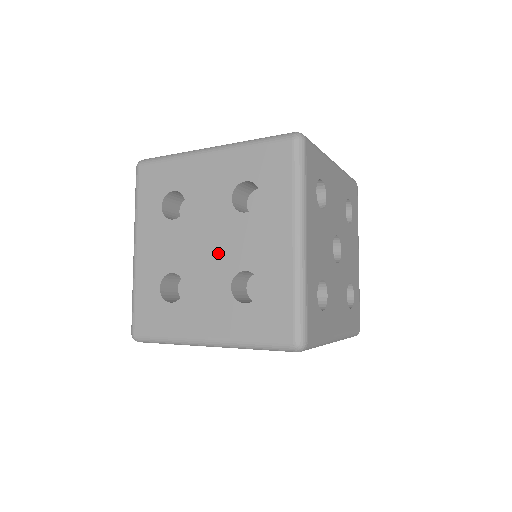
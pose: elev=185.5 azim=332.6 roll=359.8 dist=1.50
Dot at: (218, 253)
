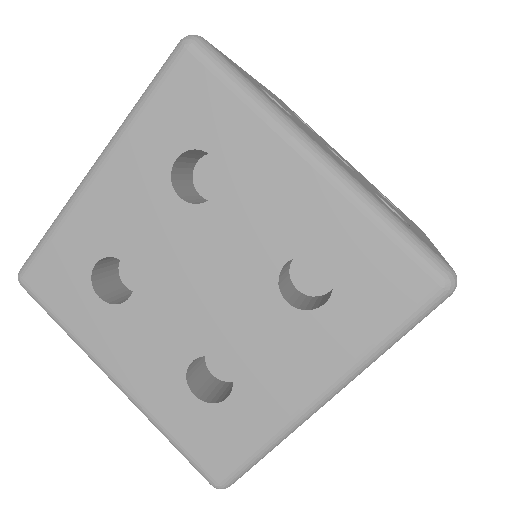
Dot at: (228, 279)
